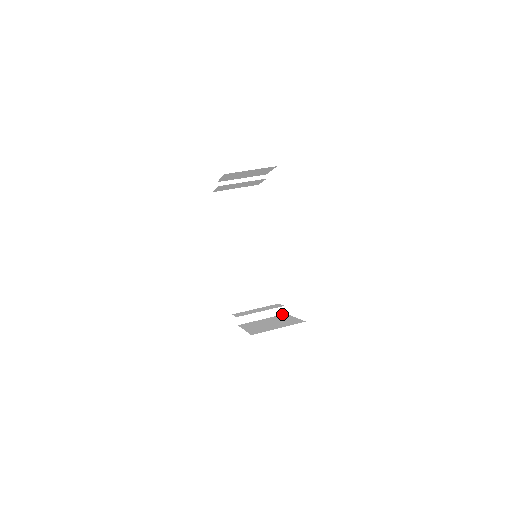
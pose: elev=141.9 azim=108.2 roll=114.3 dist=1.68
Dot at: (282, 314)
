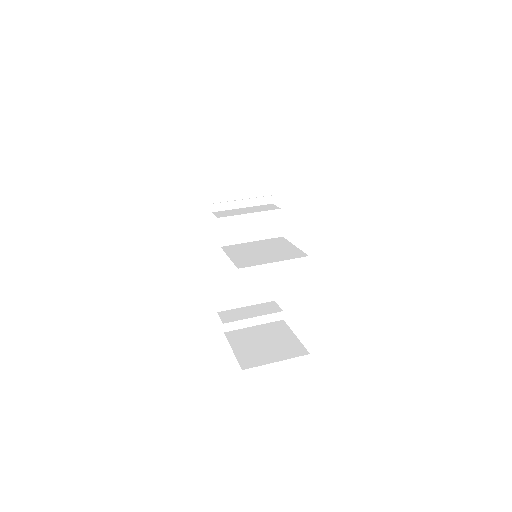
Dot at: (278, 320)
